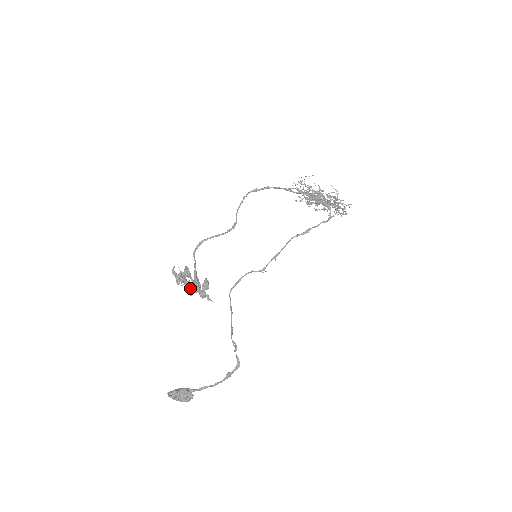
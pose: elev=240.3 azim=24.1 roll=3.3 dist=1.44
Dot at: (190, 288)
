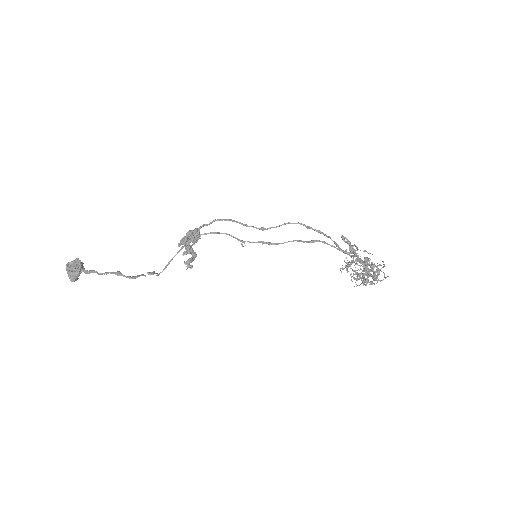
Dot at: occluded
